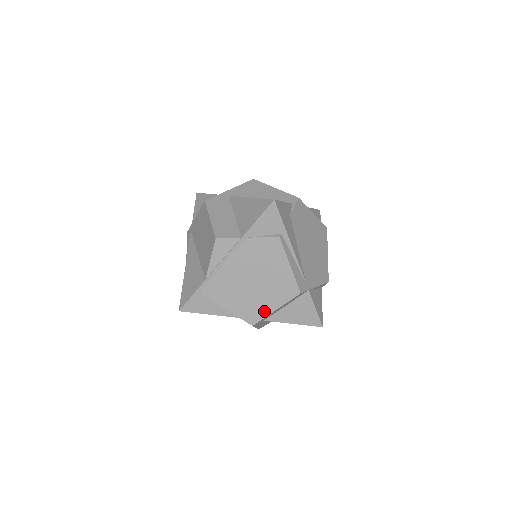
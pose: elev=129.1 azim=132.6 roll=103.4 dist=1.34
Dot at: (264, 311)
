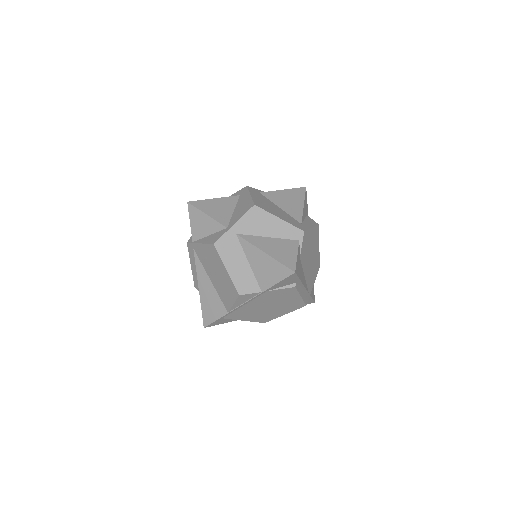
Dot at: (275, 316)
